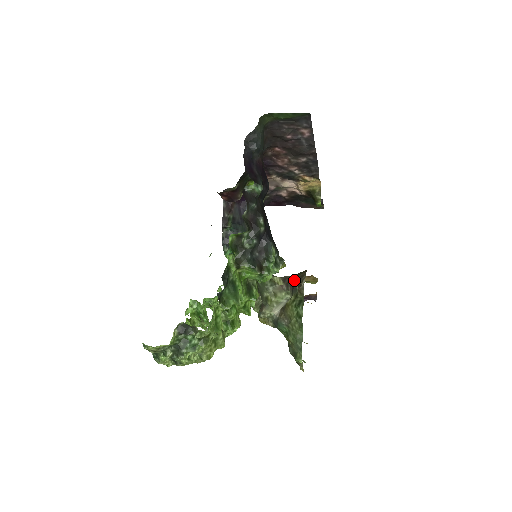
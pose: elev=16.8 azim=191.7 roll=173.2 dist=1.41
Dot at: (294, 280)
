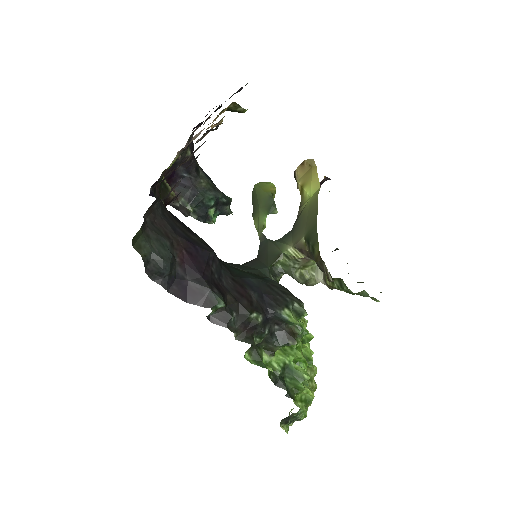
Dot at: (313, 257)
